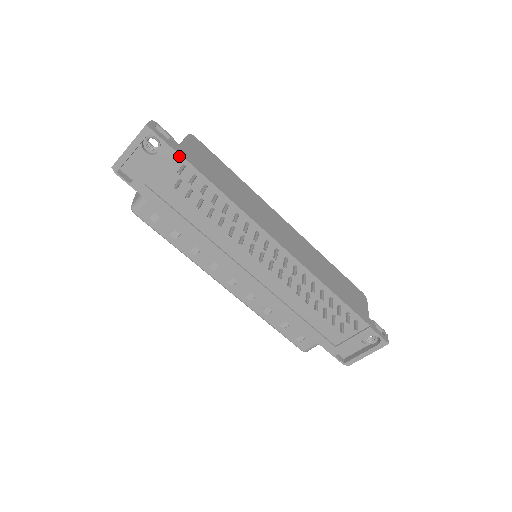
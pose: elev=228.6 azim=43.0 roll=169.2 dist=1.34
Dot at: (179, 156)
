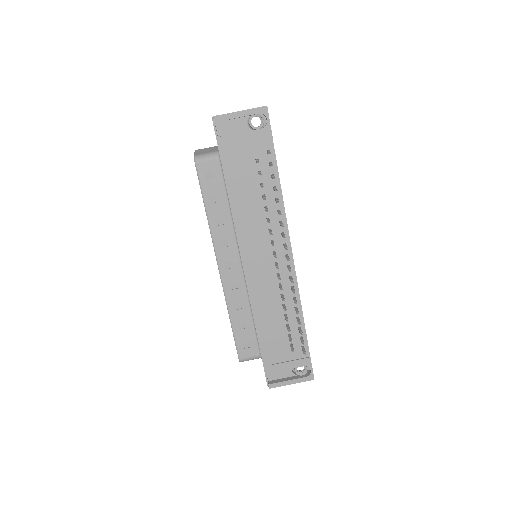
Dot at: (271, 142)
